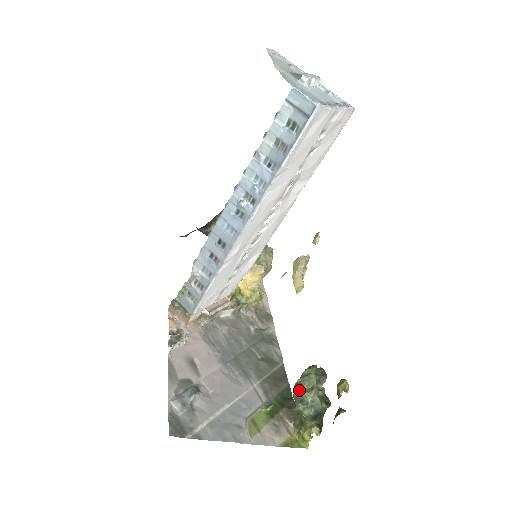
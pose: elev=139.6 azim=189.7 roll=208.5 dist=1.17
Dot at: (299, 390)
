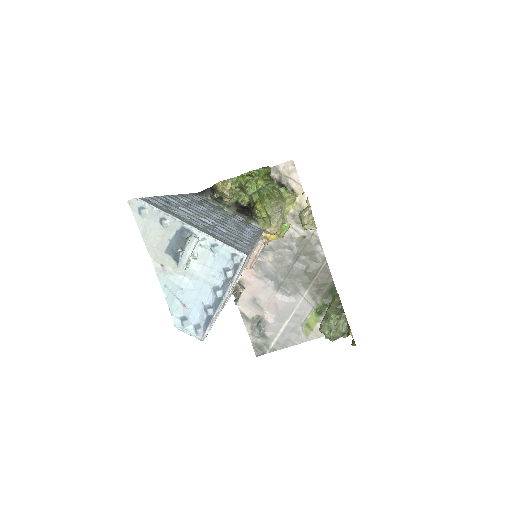
Dot at: occluded
